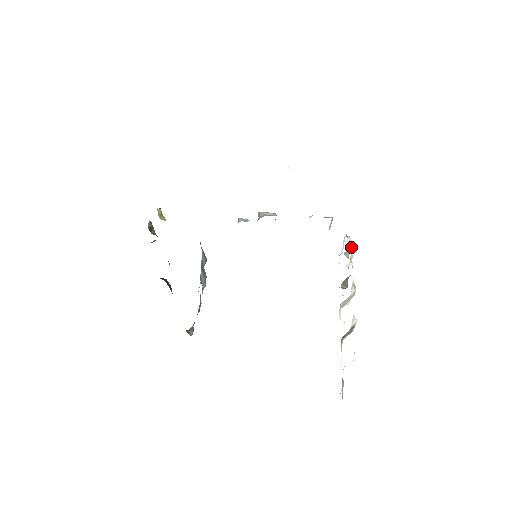
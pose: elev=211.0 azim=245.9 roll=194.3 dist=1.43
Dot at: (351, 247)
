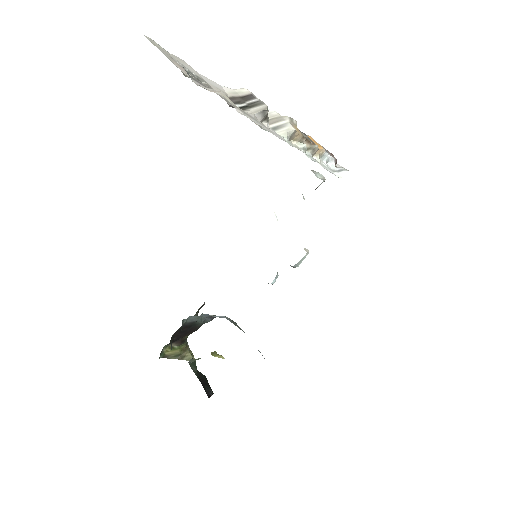
Dot at: occluded
